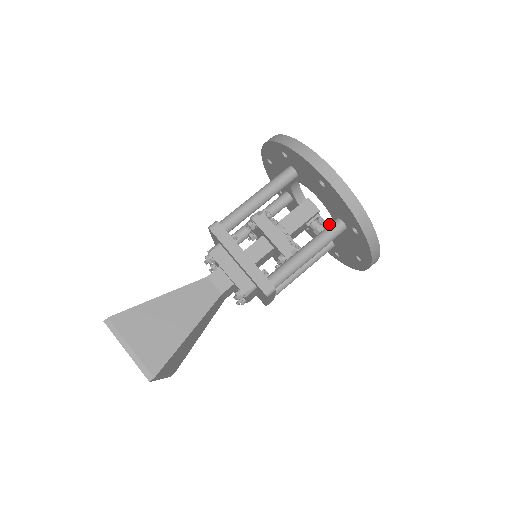
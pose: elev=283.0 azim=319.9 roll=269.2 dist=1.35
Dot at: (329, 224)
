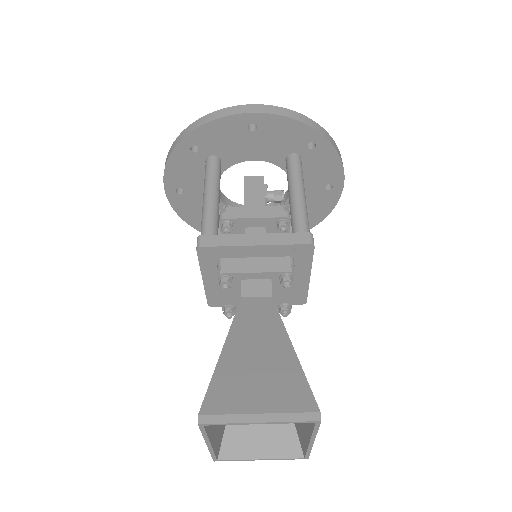
Dot at: occluded
